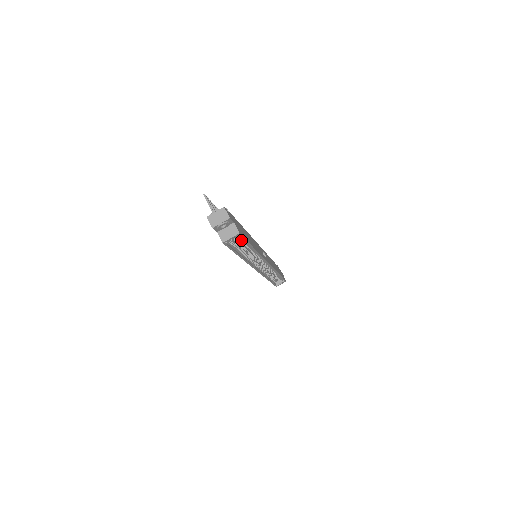
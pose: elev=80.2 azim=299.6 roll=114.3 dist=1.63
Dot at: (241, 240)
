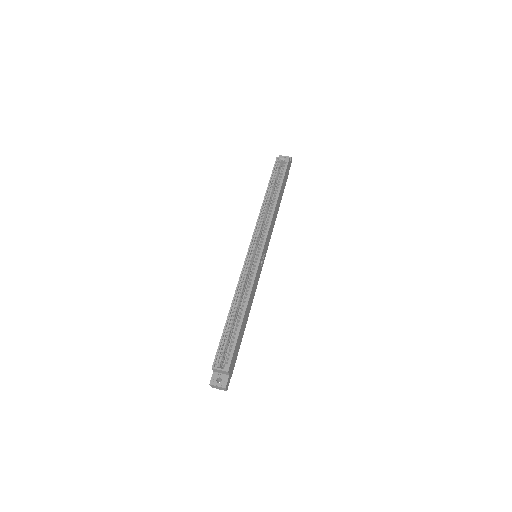
Dot at: (282, 173)
